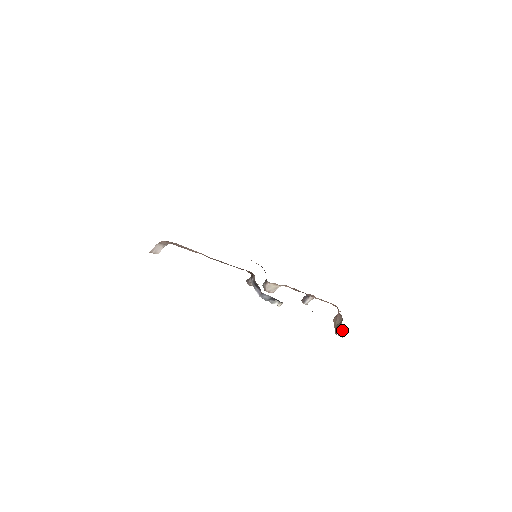
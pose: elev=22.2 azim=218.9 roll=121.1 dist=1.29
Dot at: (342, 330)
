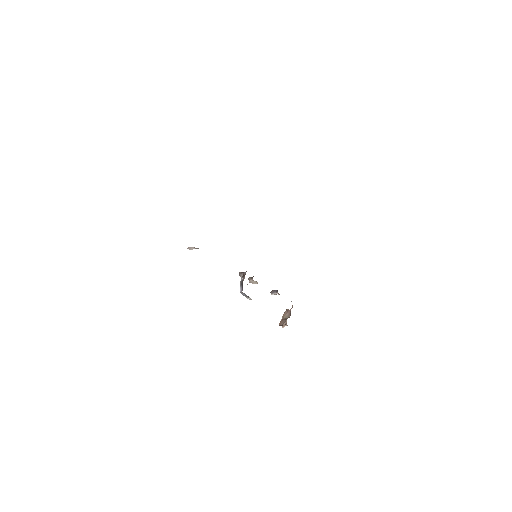
Dot at: occluded
